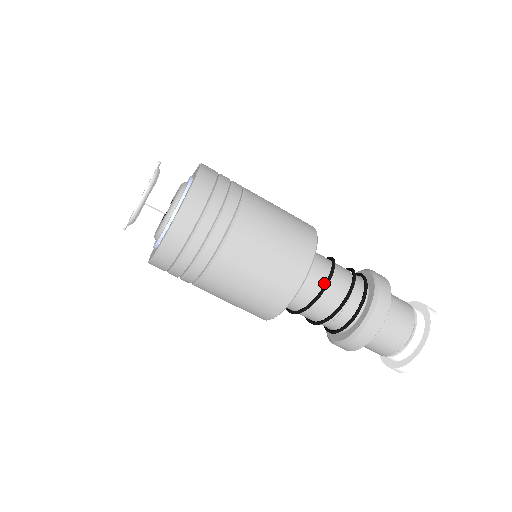
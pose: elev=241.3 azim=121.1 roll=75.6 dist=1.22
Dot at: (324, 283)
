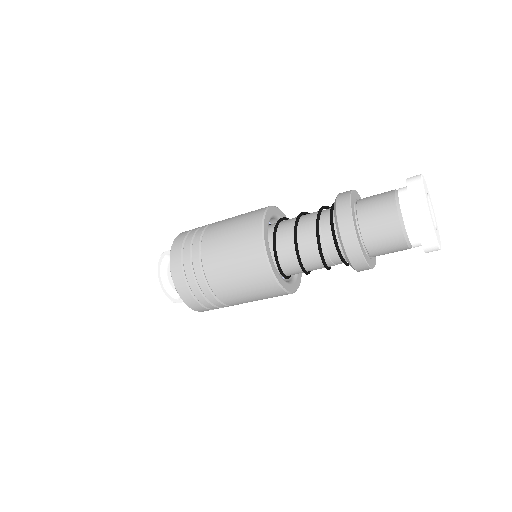
Dot at: (295, 242)
